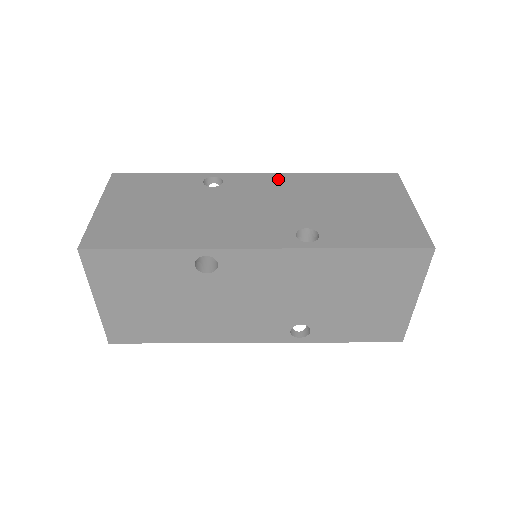
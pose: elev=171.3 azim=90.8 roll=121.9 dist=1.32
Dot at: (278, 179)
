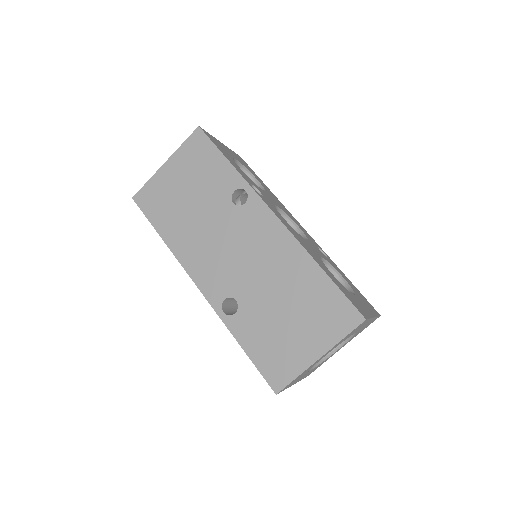
Dot at: (278, 236)
